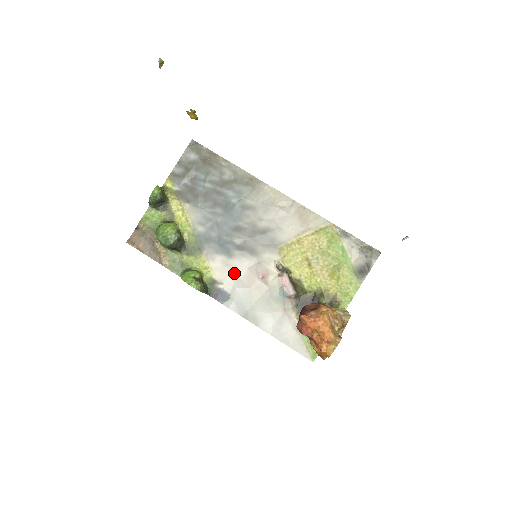
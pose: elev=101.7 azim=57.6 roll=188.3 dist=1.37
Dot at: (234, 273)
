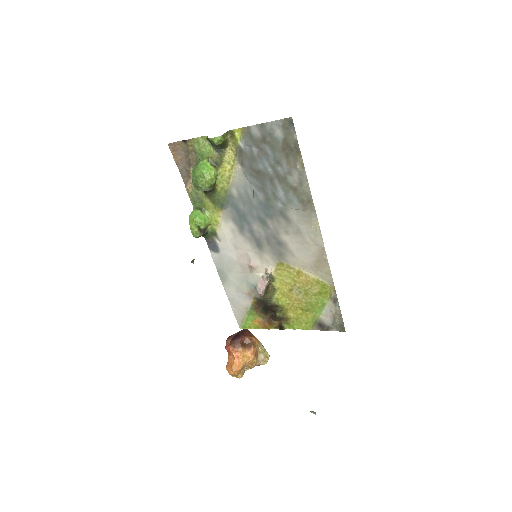
Dot at: (234, 243)
